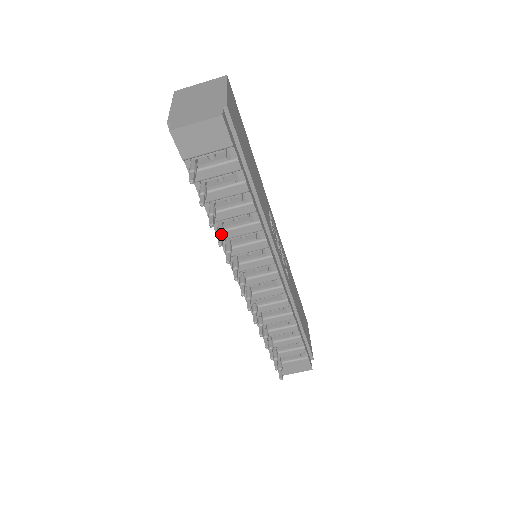
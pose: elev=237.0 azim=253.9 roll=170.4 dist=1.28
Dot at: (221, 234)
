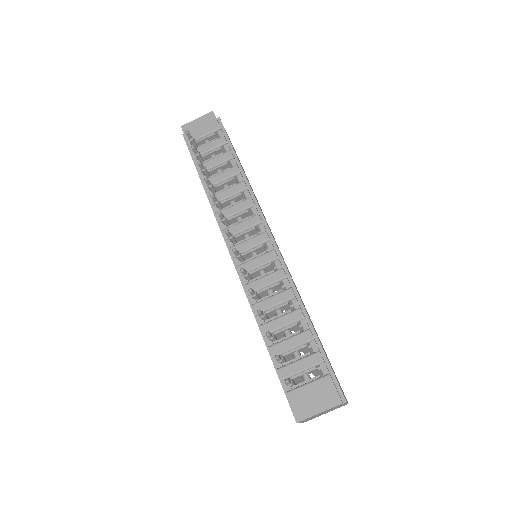
Dot at: (209, 182)
